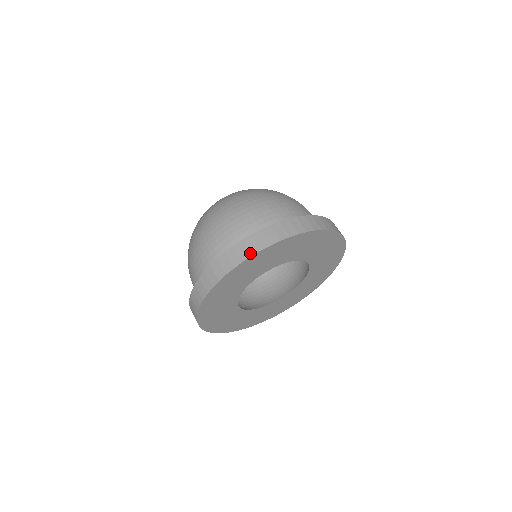
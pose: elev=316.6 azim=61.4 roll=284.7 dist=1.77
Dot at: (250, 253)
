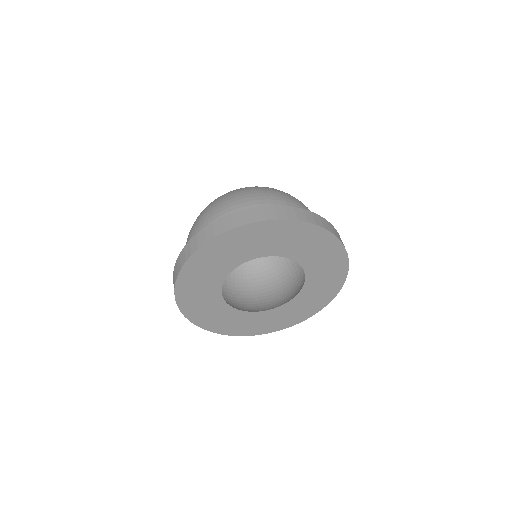
Dot at: (244, 222)
